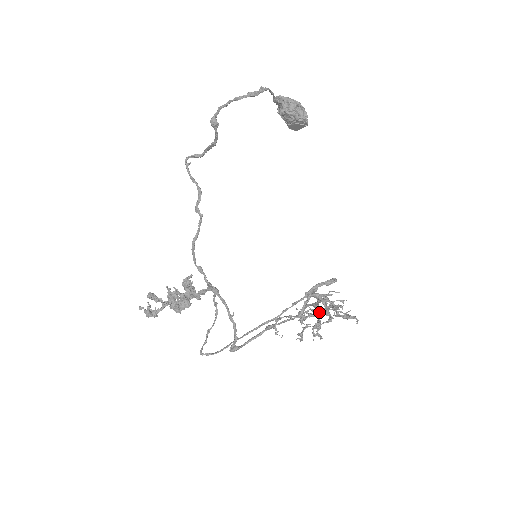
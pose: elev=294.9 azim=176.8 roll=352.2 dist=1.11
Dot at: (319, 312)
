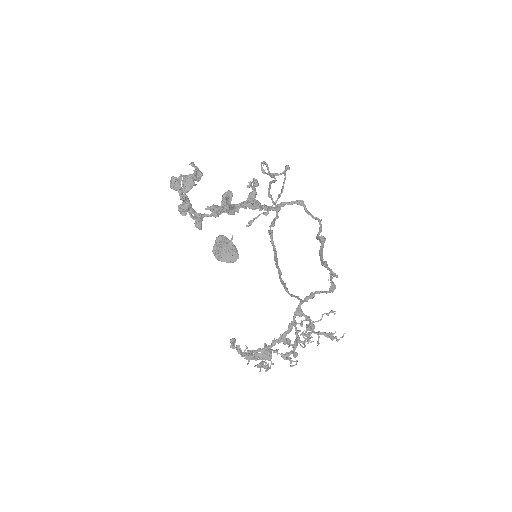
Dot at: (289, 340)
